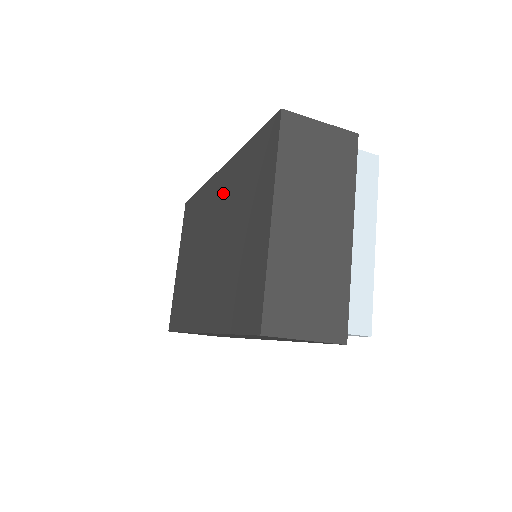
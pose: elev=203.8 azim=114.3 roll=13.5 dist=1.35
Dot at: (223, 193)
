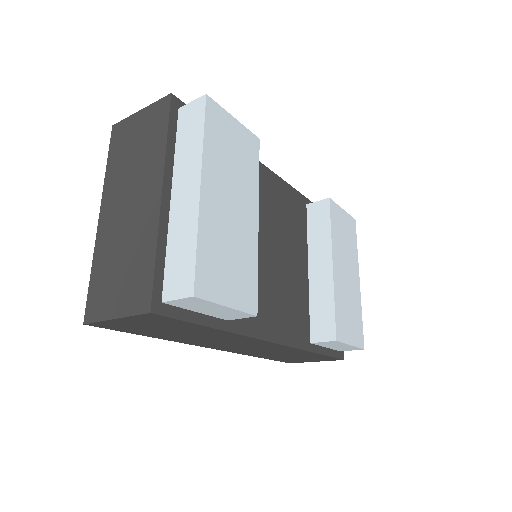
Dot at: occluded
